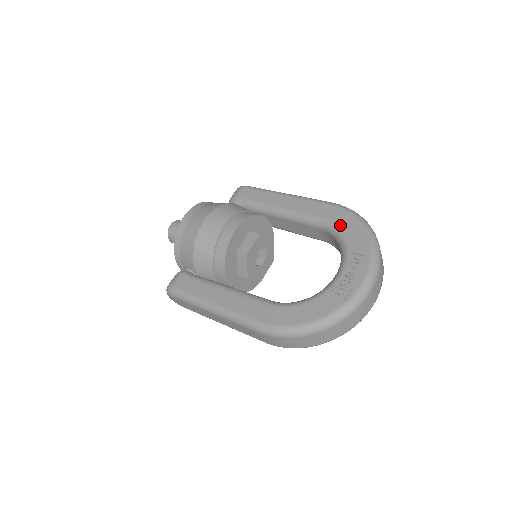
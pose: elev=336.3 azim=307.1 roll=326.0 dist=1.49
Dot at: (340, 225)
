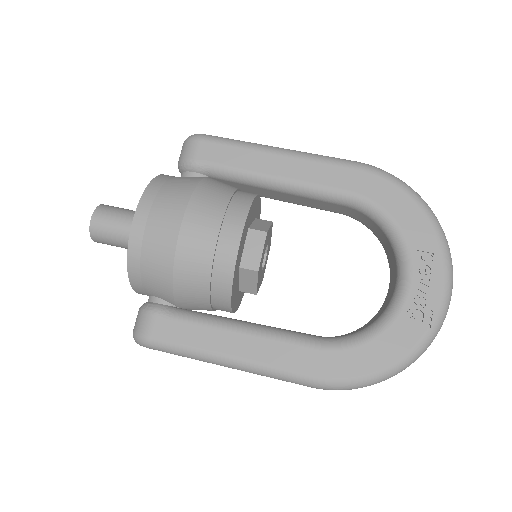
Dot at: (384, 204)
